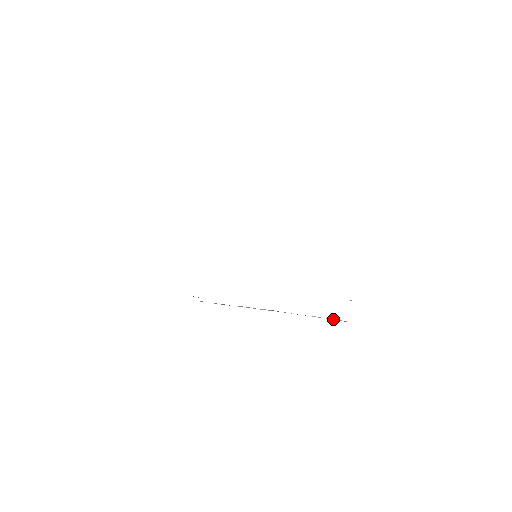
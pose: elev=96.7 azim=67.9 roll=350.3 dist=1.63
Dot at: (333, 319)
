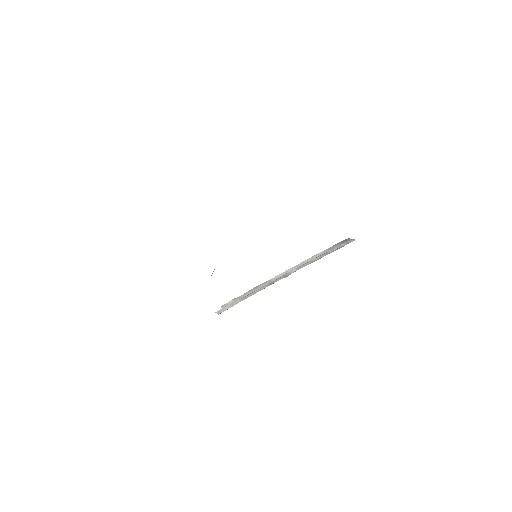
Dot at: occluded
